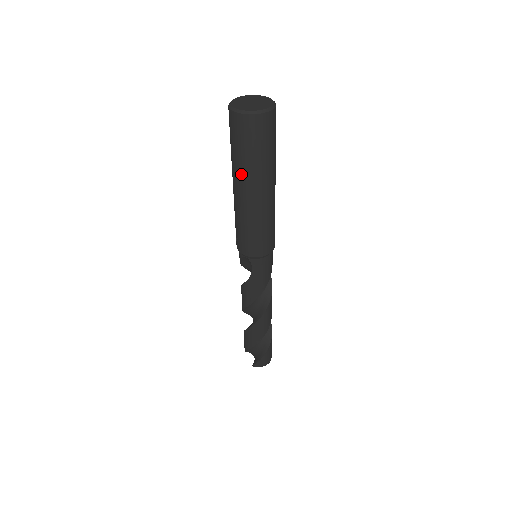
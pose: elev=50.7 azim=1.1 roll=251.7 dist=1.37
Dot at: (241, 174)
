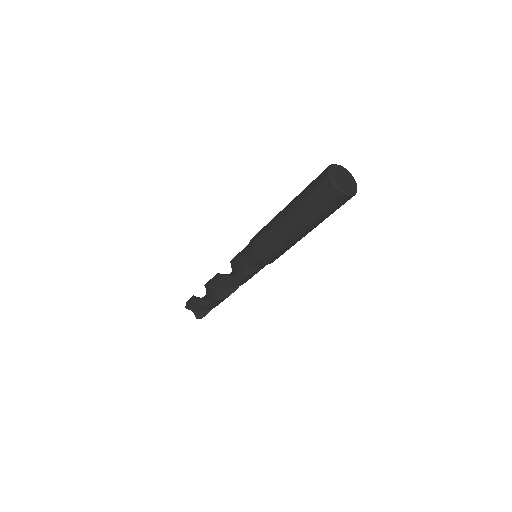
Dot at: (311, 224)
